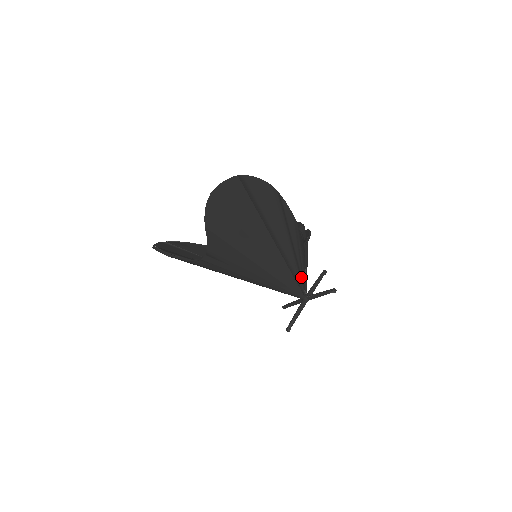
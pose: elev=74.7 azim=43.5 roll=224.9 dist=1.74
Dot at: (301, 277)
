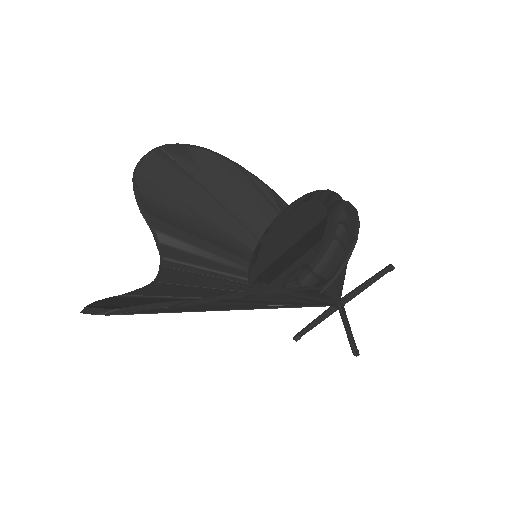
Dot at: (320, 304)
